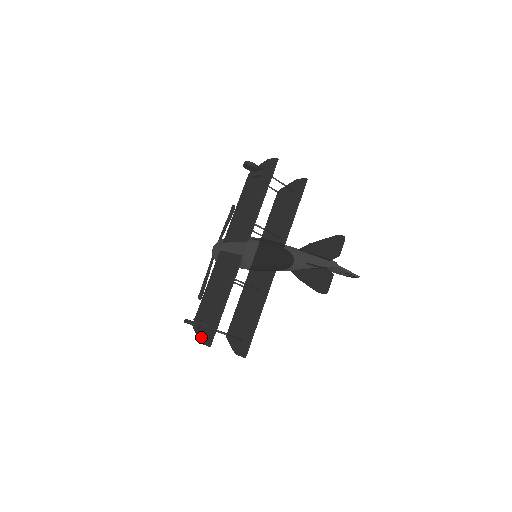
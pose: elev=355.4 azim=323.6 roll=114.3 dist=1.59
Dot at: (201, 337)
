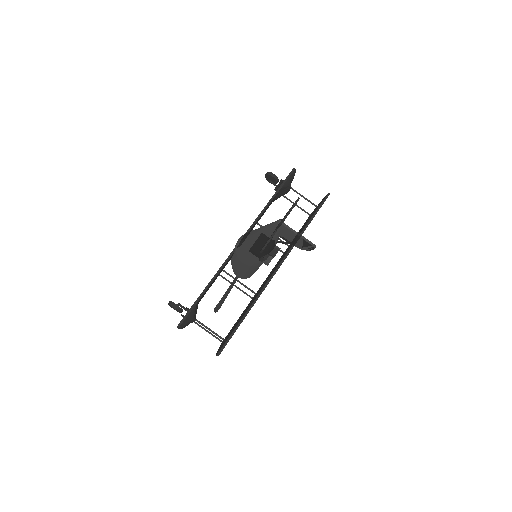
Dot at: occluded
